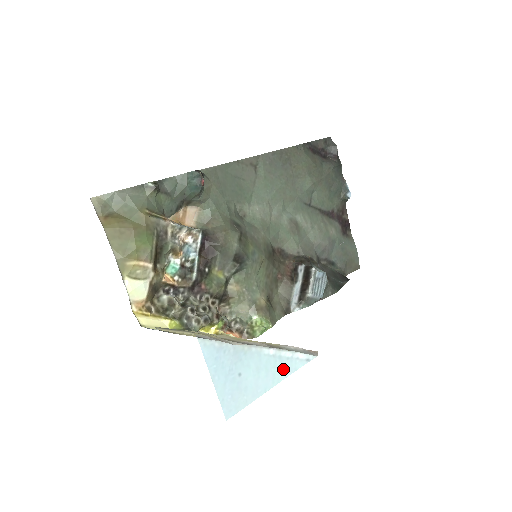
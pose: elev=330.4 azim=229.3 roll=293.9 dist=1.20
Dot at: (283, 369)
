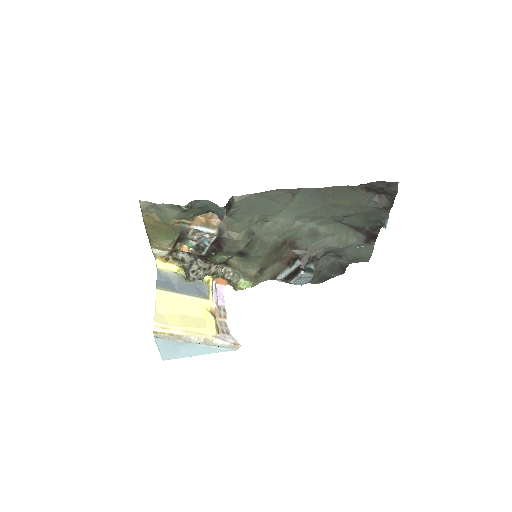
Dot at: (208, 351)
